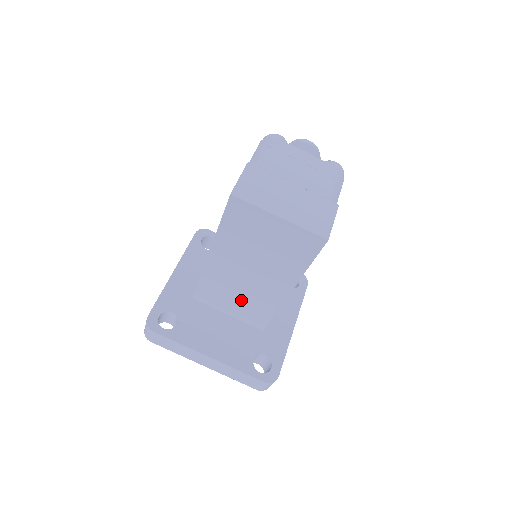
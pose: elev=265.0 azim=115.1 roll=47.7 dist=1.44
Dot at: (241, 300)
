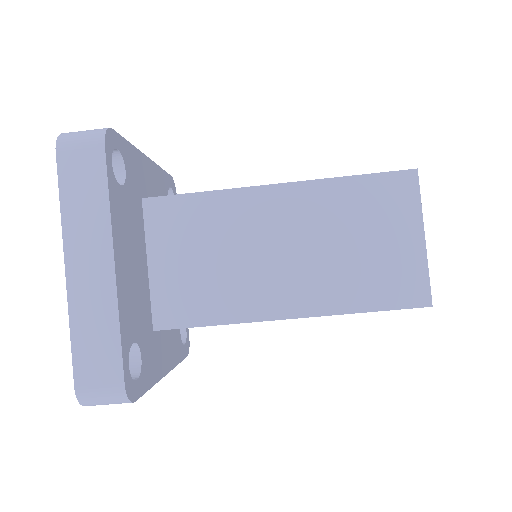
Dot at: (208, 267)
